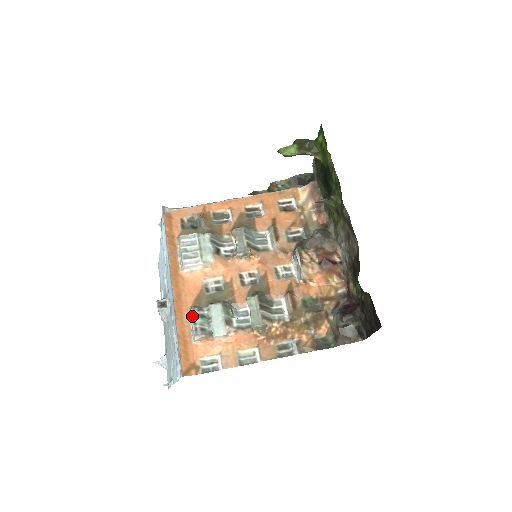
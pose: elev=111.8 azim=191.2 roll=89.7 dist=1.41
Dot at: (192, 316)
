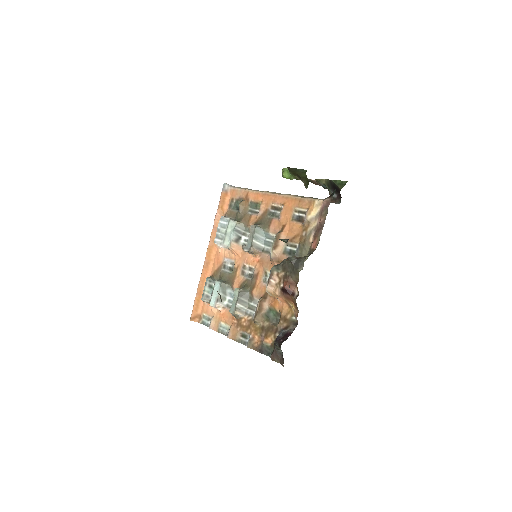
Dot at: (205, 284)
